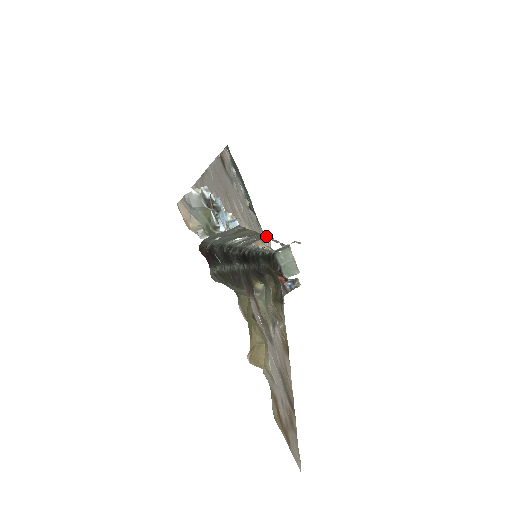
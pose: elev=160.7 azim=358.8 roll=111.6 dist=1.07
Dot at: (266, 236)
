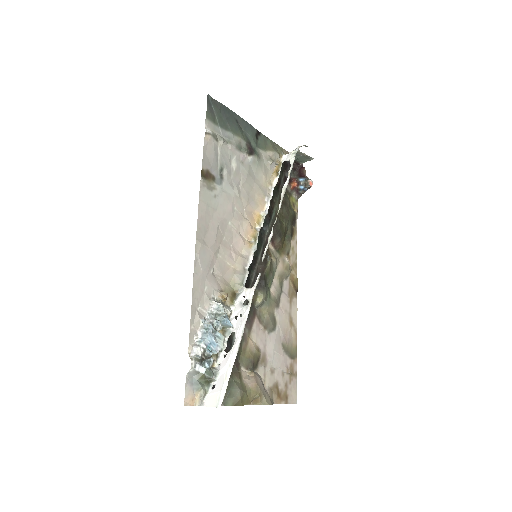
Dot at: (253, 294)
